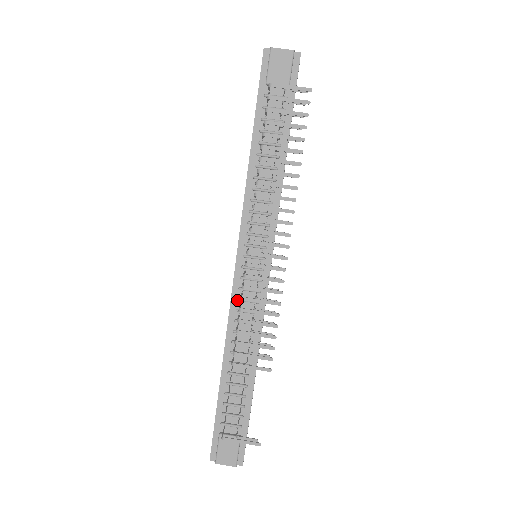
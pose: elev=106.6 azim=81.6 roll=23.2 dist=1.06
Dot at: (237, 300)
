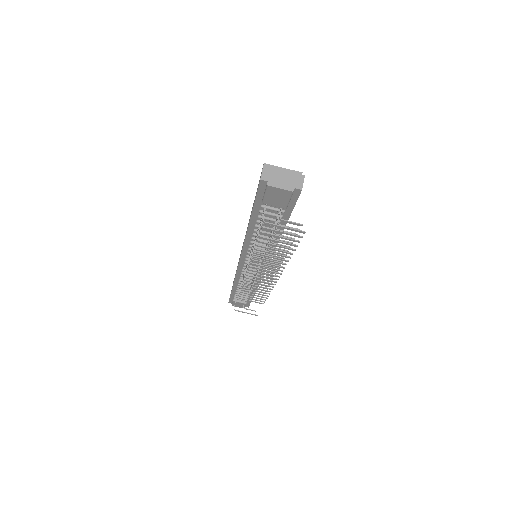
Dot at: (241, 273)
